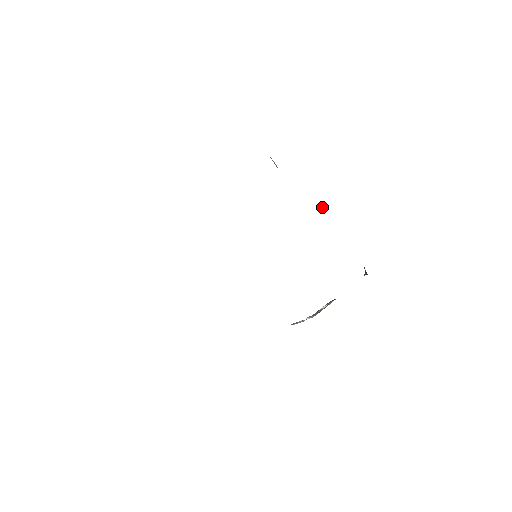
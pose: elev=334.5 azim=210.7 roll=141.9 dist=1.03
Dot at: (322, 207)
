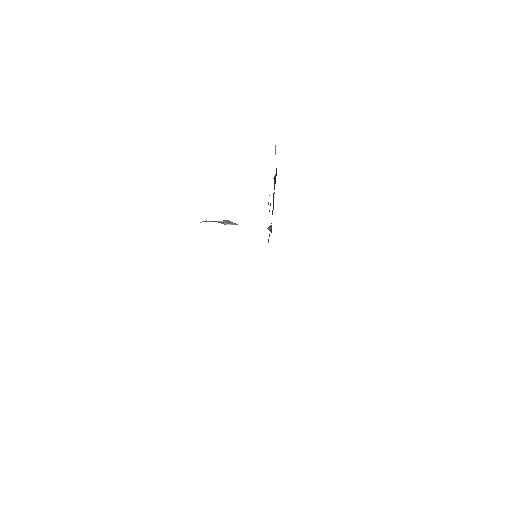
Dot at: (274, 178)
